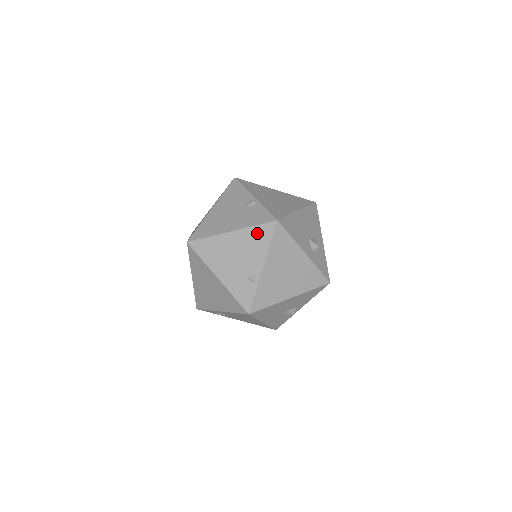
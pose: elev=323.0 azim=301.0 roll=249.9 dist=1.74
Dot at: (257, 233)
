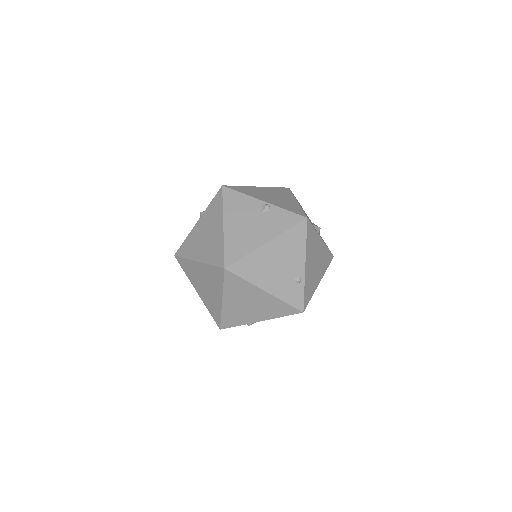
Dot at: (292, 236)
